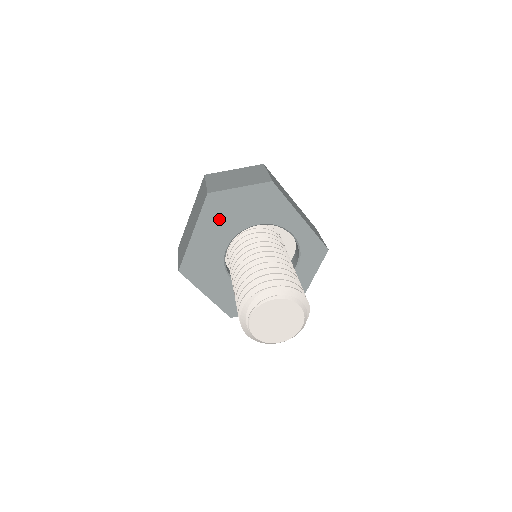
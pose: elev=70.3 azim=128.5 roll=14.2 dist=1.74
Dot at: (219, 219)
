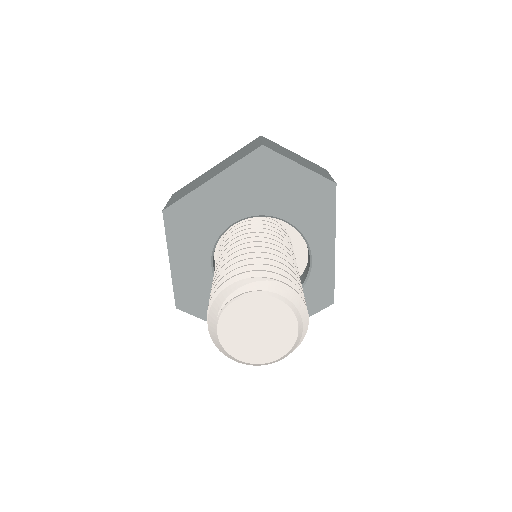
Dot at: (252, 184)
